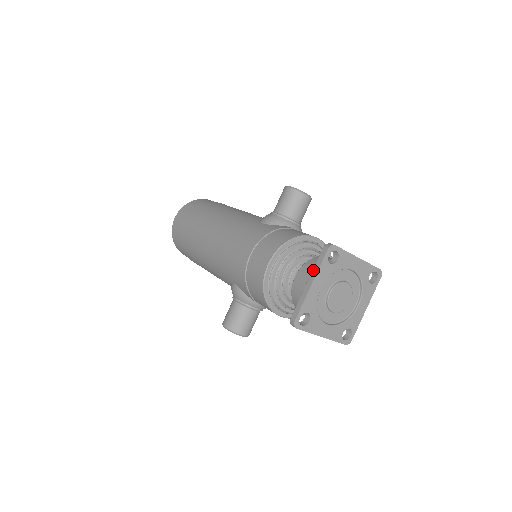
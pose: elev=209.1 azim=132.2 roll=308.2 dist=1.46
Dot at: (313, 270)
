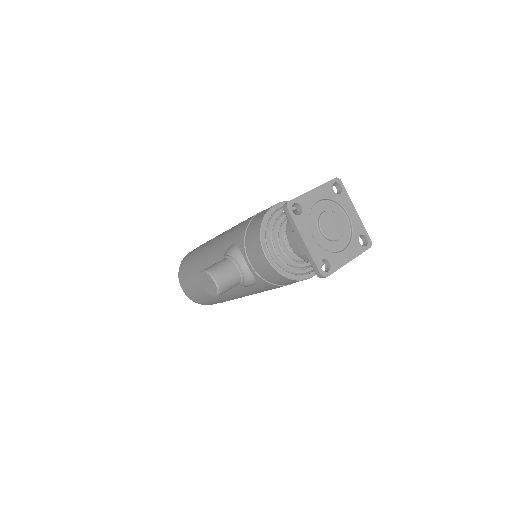
Dot at: (318, 186)
